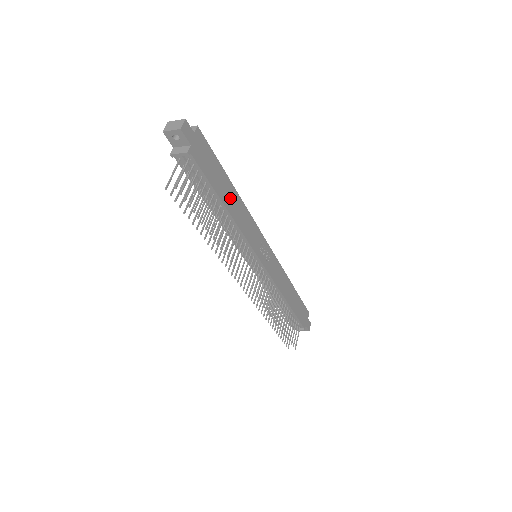
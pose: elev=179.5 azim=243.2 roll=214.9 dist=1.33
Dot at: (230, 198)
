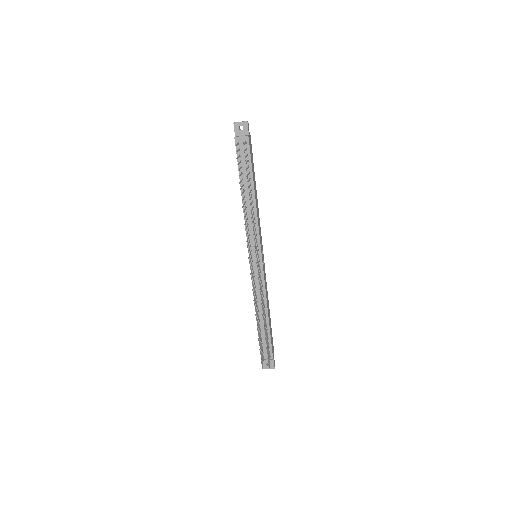
Dot at: (255, 191)
